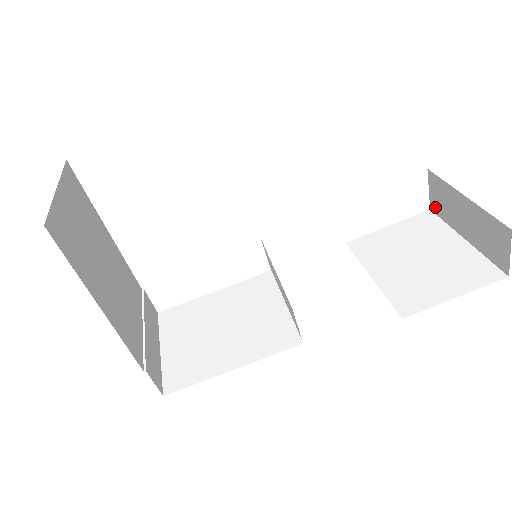
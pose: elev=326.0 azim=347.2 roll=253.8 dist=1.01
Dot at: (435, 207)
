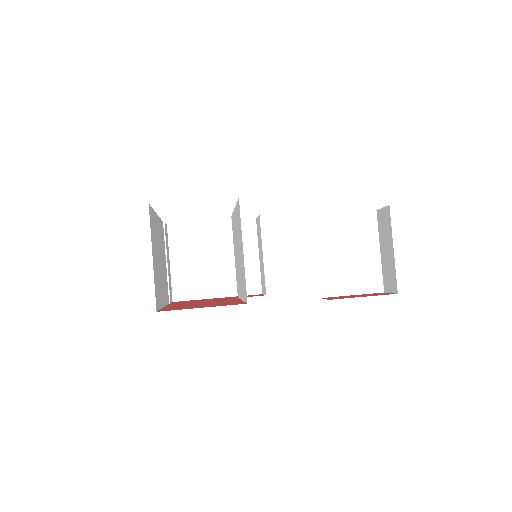
Dot at: (379, 217)
